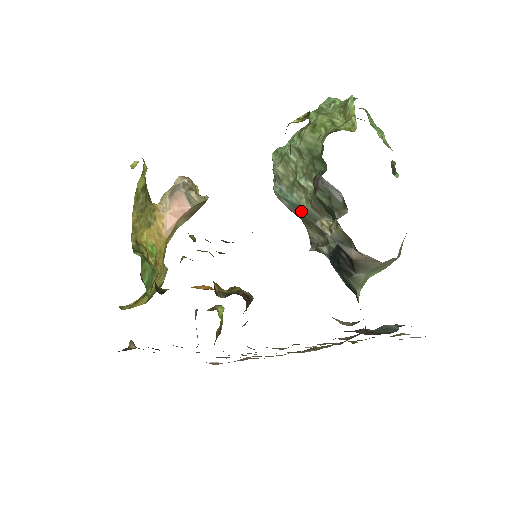
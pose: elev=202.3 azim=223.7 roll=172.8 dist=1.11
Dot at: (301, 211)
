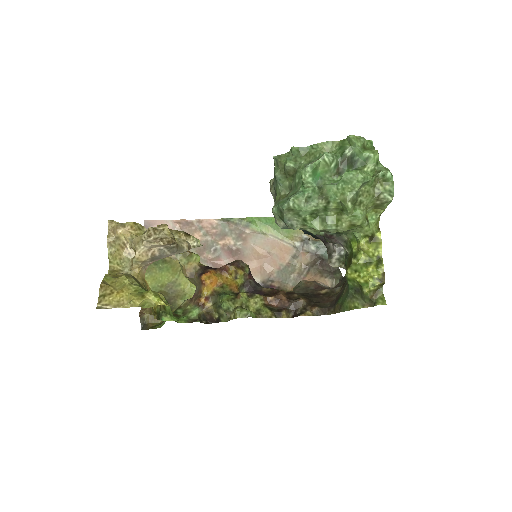
Dot at: occluded
